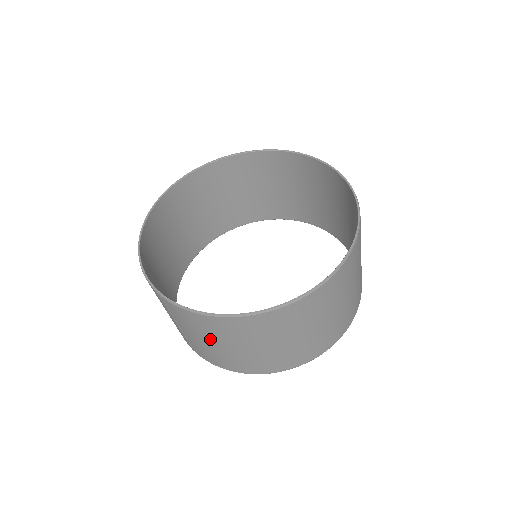
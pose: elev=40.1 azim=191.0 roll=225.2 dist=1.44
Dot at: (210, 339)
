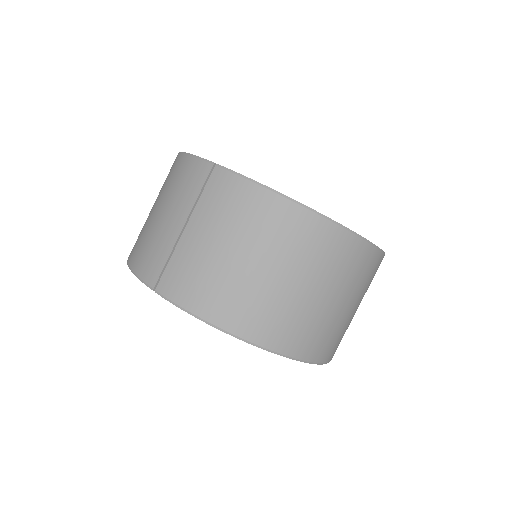
Dot at: (233, 239)
